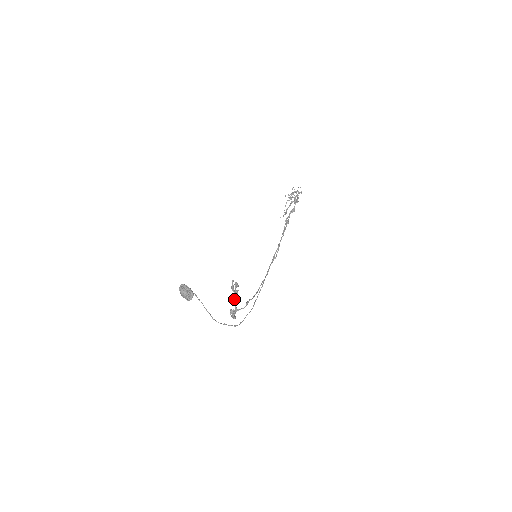
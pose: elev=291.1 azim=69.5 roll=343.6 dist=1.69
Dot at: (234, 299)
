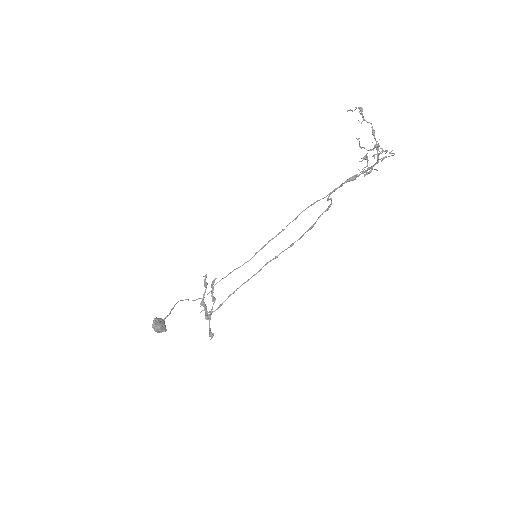
Dot at: (207, 316)
